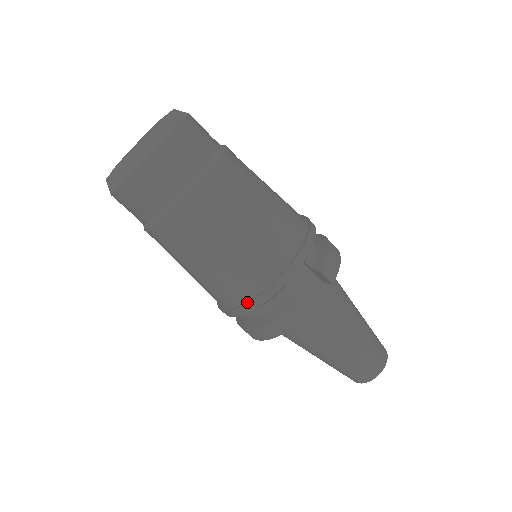
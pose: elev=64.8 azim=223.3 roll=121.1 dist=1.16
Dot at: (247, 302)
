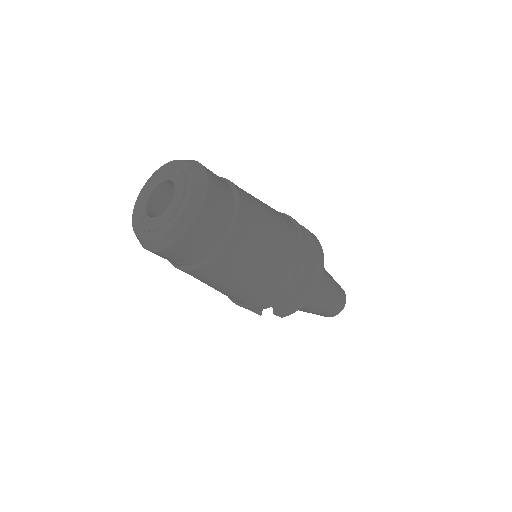
Dot at: occluded
